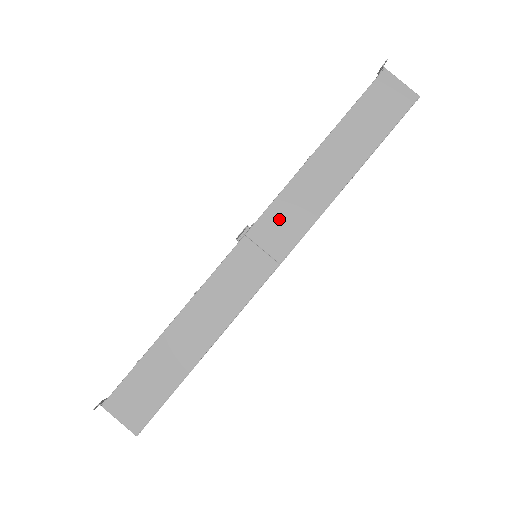
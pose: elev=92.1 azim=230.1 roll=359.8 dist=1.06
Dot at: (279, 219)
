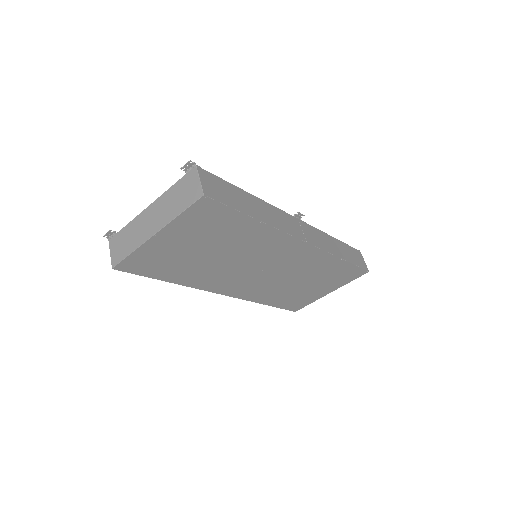
Dot at: (313, 233)
